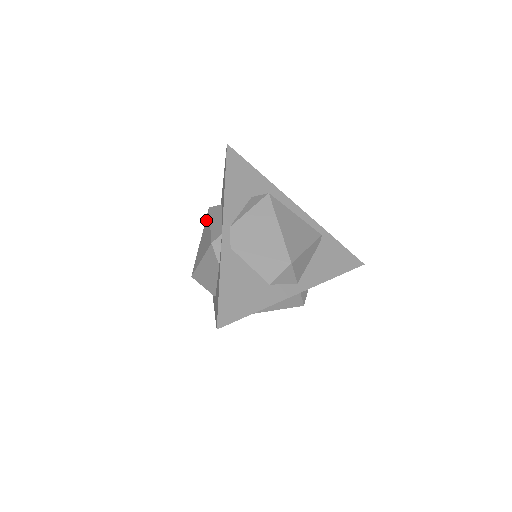
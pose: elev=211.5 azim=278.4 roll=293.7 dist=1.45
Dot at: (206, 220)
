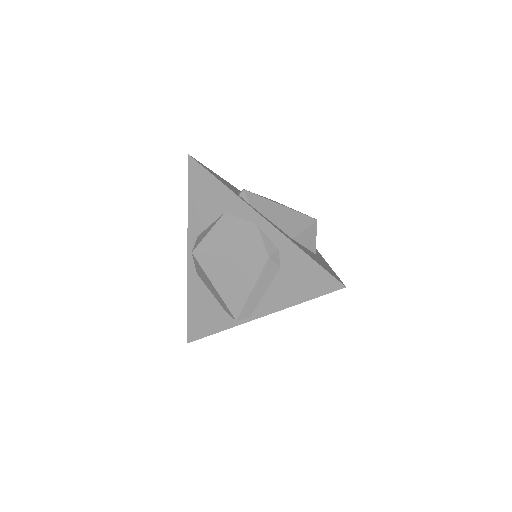
Dot at: (254, 262)
